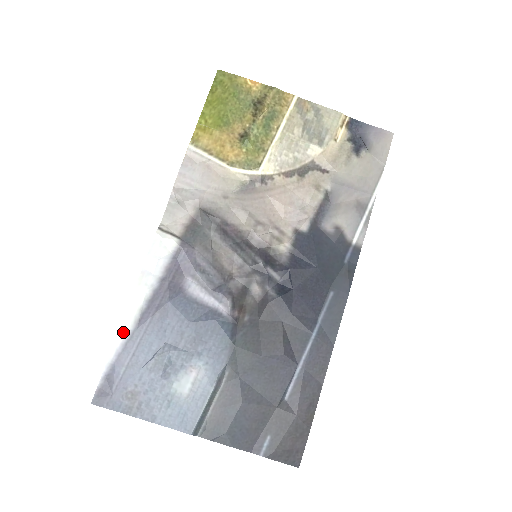
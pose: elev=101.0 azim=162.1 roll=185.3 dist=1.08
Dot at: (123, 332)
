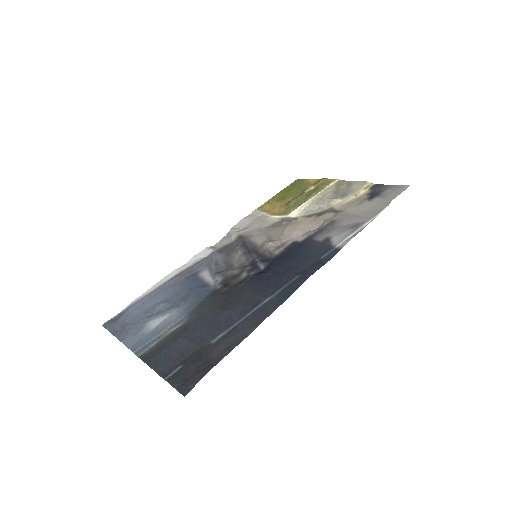
Dot at: (149, 291)
